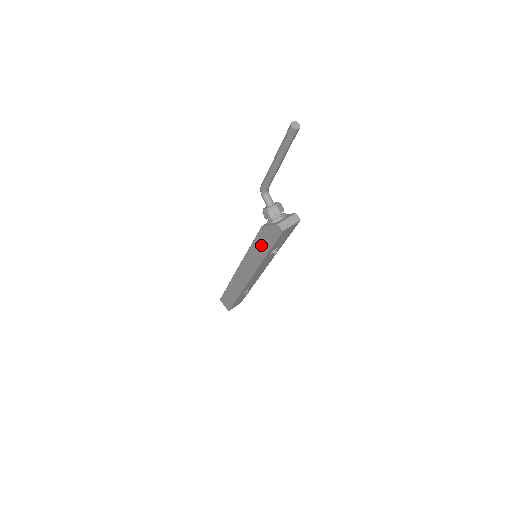
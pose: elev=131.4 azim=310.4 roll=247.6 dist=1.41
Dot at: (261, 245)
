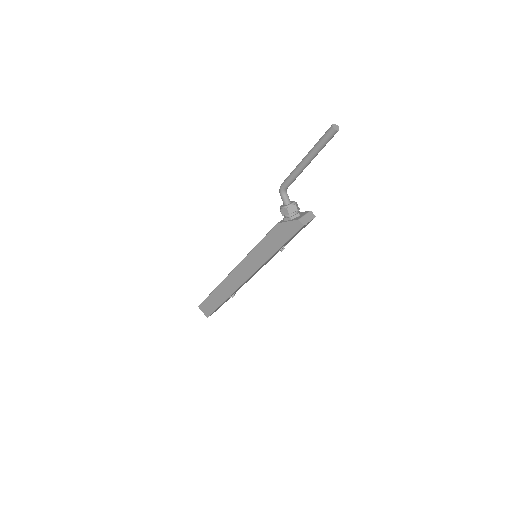
Dot at: (272, 242)
